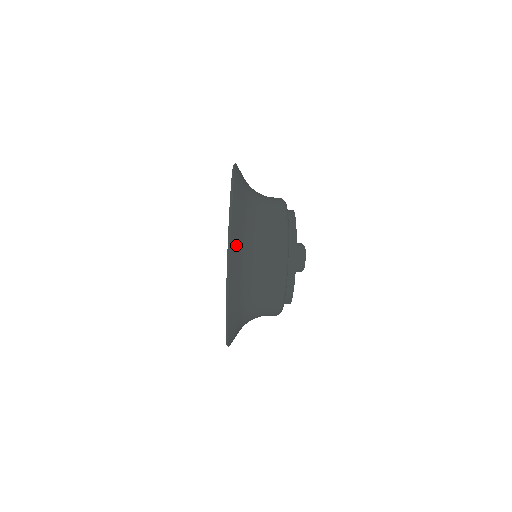
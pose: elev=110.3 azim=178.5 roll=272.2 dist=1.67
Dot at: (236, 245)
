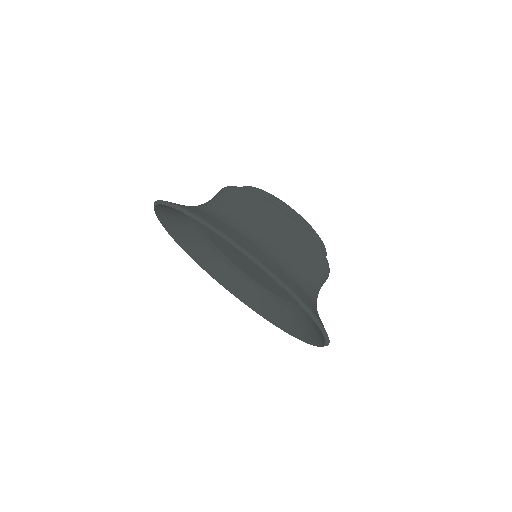
Dot at: (218, 225)
